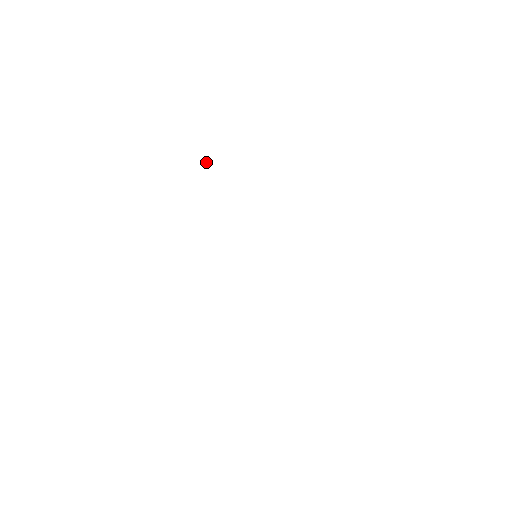
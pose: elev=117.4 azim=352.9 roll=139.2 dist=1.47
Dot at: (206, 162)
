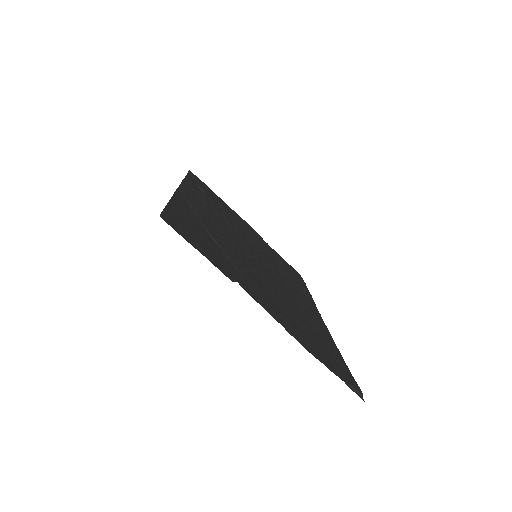
Dot at: (361, 394)
